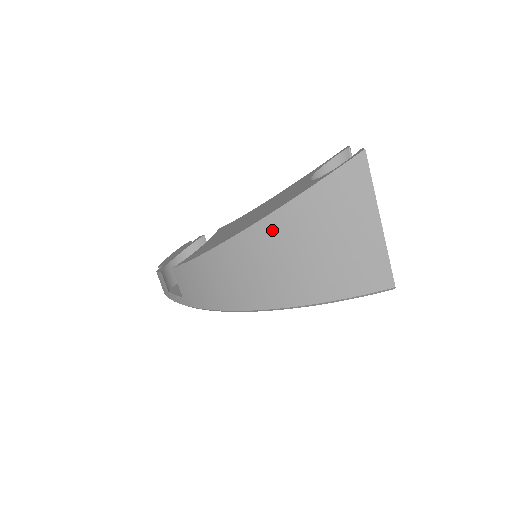
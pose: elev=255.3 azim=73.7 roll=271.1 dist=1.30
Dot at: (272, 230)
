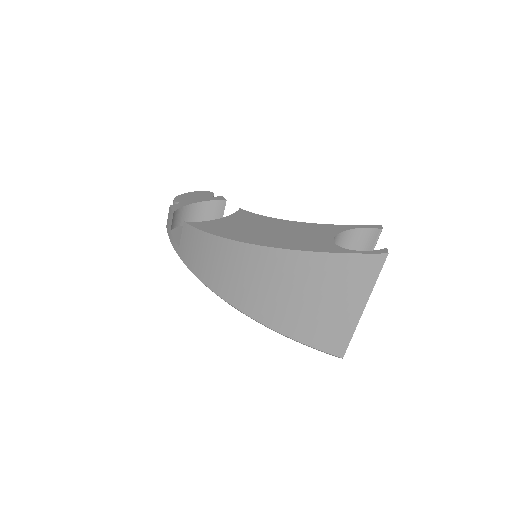
Dot at: (278, 261)
